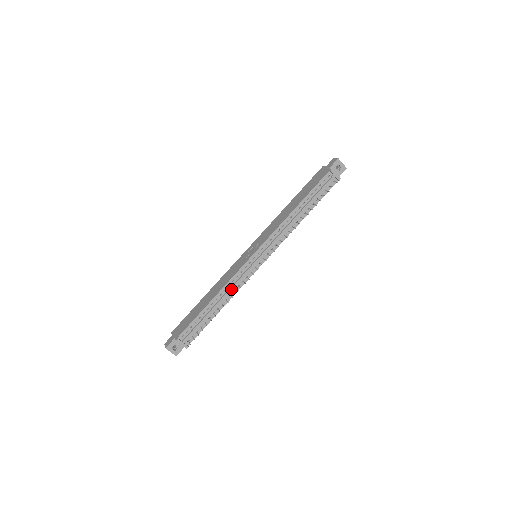
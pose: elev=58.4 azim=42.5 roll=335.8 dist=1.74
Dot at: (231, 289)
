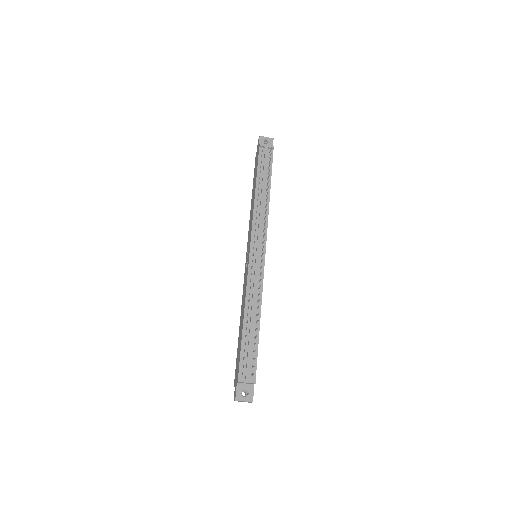
Dot at: (254, 295)
